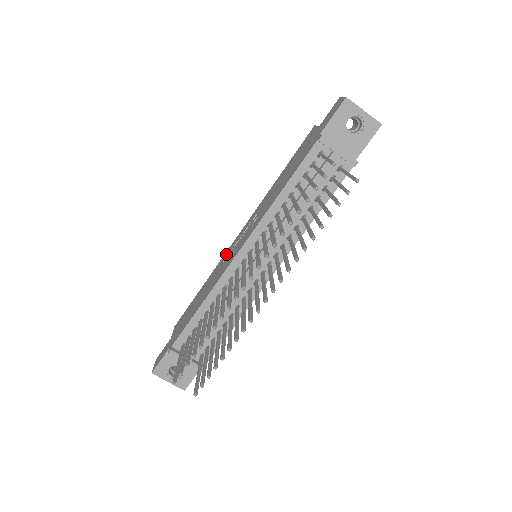
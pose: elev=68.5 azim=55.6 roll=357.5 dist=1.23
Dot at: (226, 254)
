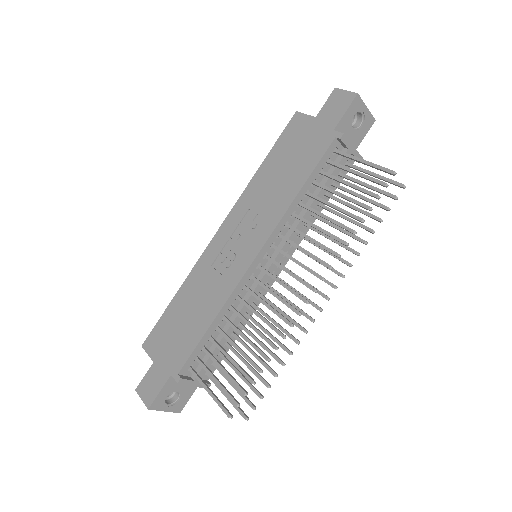
Dot at: (209, 256)
